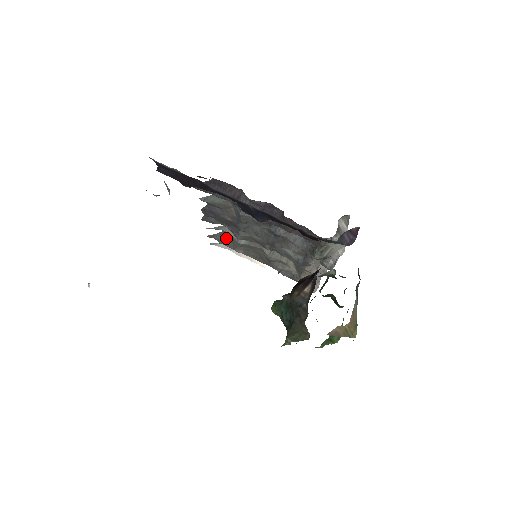
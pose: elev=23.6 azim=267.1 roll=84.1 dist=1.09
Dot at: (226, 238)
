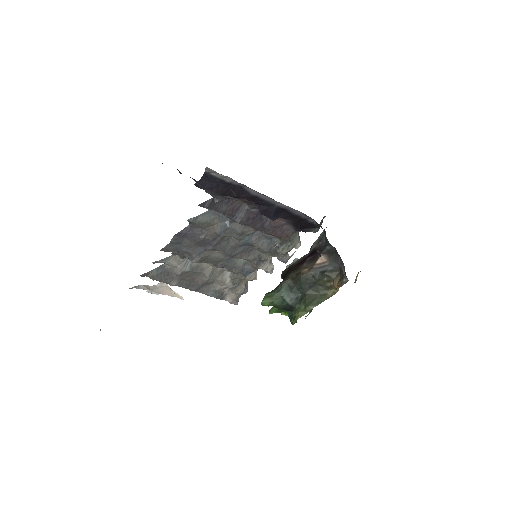
Dot at: (163, 272)
